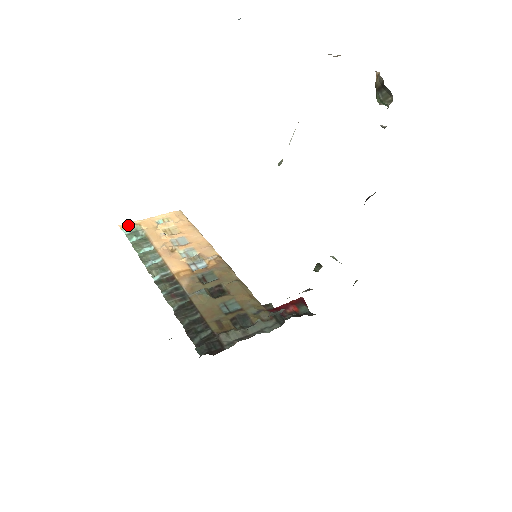
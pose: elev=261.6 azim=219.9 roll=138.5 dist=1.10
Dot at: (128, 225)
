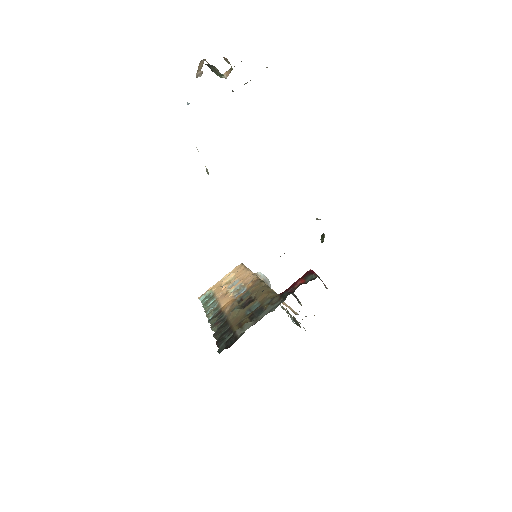
Dot at: (204, 294)
